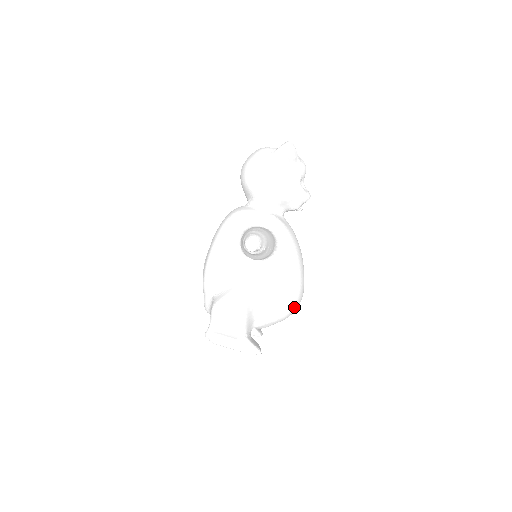
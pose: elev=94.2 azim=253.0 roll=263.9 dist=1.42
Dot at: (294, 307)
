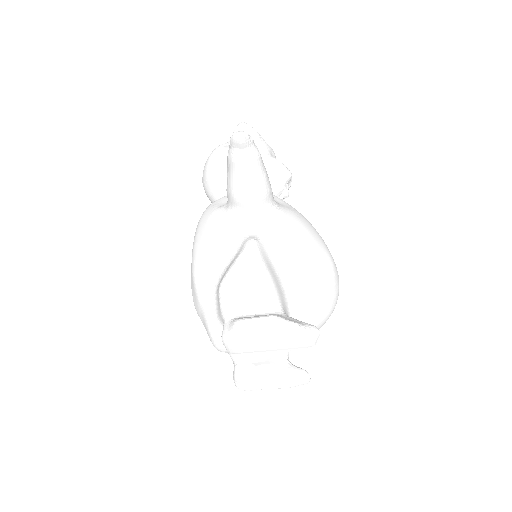
Dot at: (334, 279)
